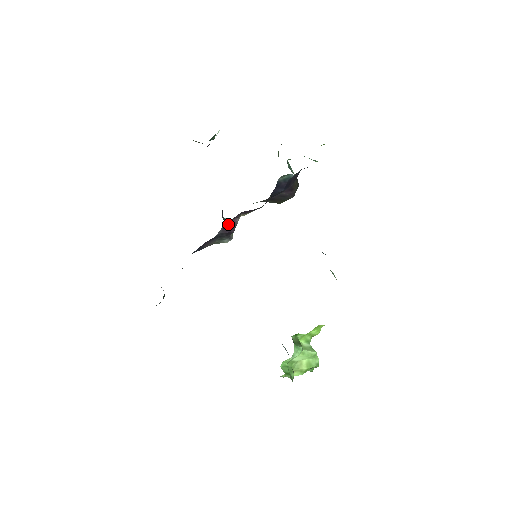
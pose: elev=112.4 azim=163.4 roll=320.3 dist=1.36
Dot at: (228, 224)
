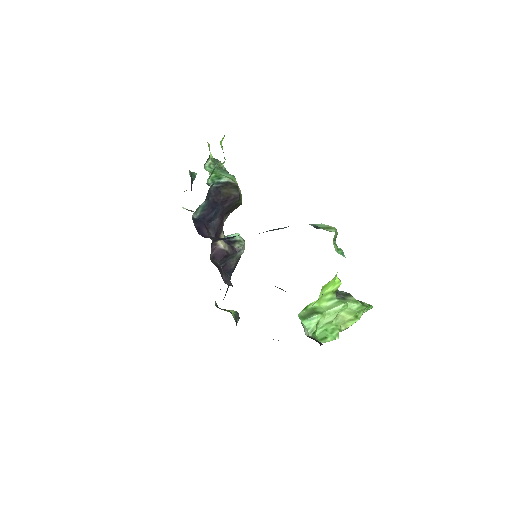
Dot at: (215, 255)
